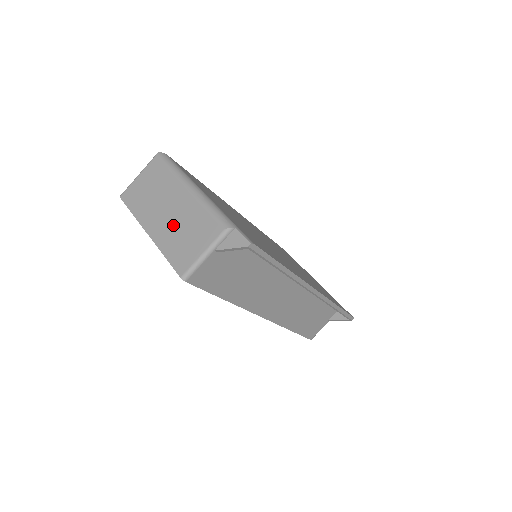
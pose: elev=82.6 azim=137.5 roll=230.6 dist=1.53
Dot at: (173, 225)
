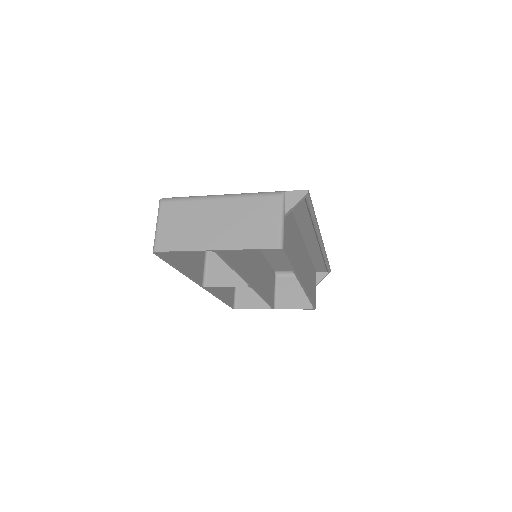
Dot at: (233, 227)
